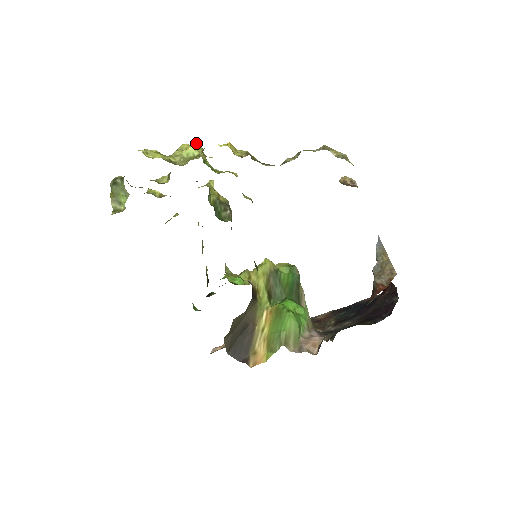
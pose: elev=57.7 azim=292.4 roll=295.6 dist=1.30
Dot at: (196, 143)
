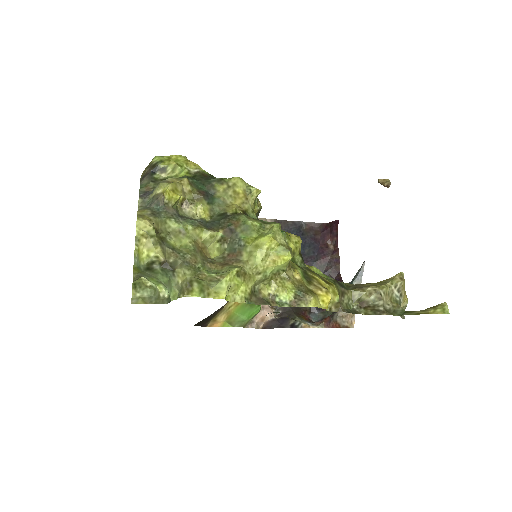
Dot at: (290, 256)
